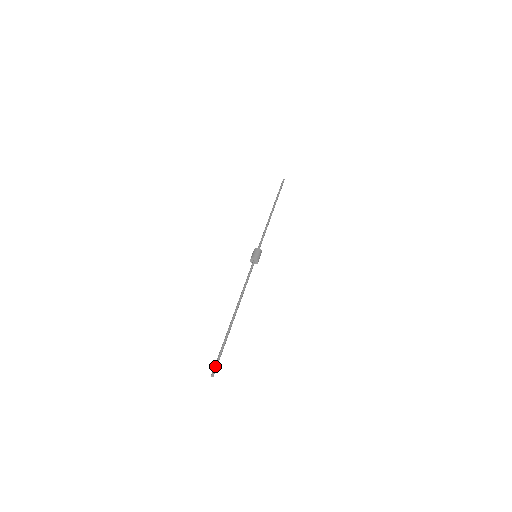
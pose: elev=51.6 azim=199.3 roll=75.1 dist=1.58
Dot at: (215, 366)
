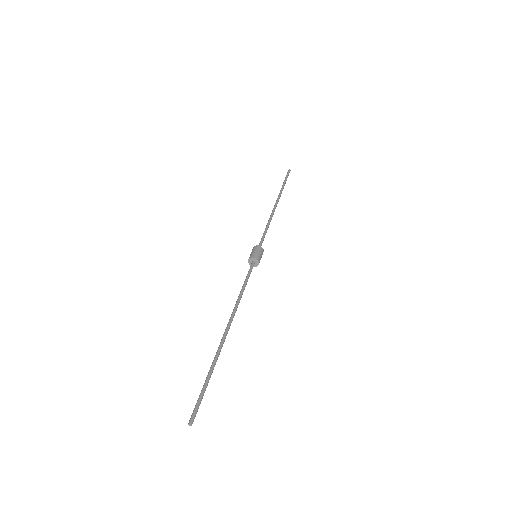
Dot at: (194, 409)
